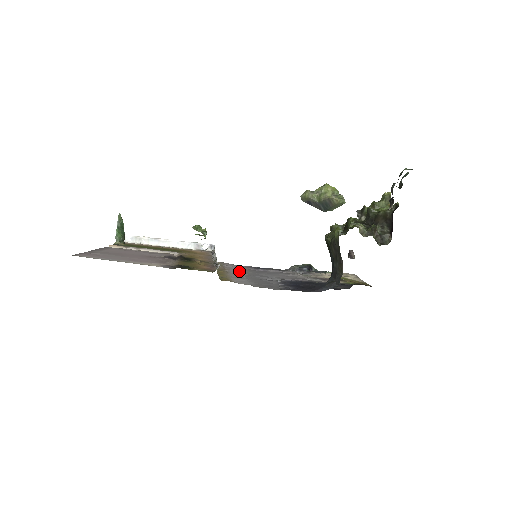
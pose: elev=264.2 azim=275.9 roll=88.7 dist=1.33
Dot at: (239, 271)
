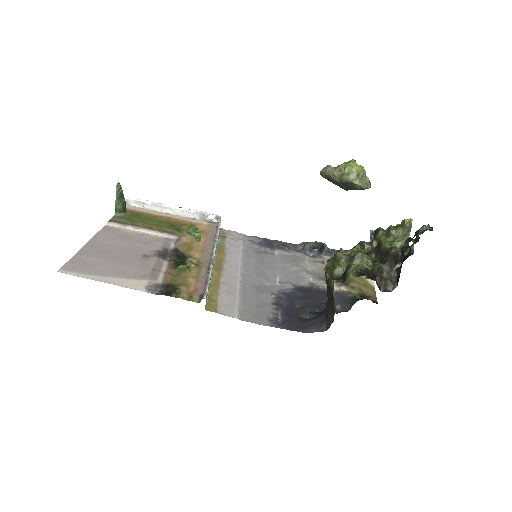
Dot at: (239, 264)
